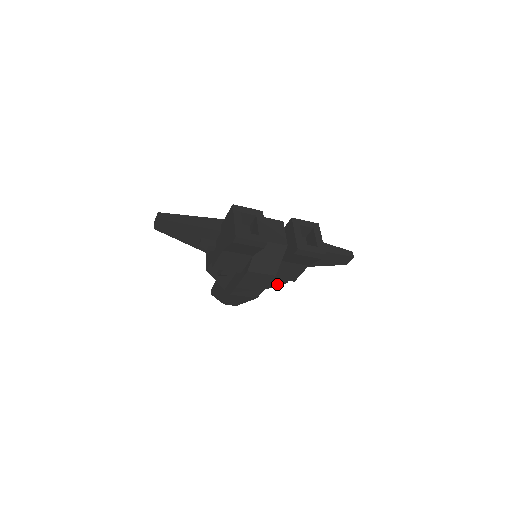
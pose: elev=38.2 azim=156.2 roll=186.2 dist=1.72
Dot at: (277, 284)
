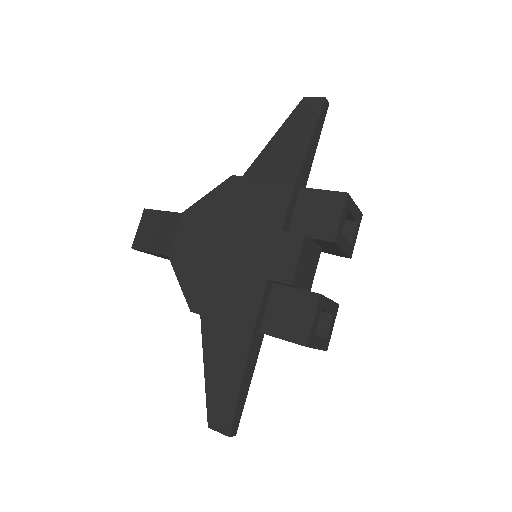
Dot at: occluded
